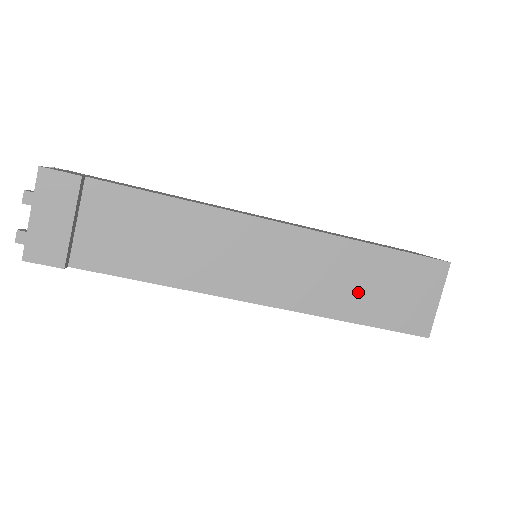
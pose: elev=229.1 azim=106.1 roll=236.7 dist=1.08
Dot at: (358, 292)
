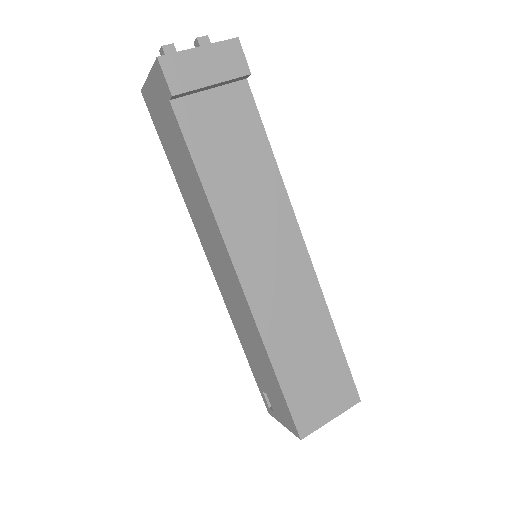
Dot at: (298, 350)
